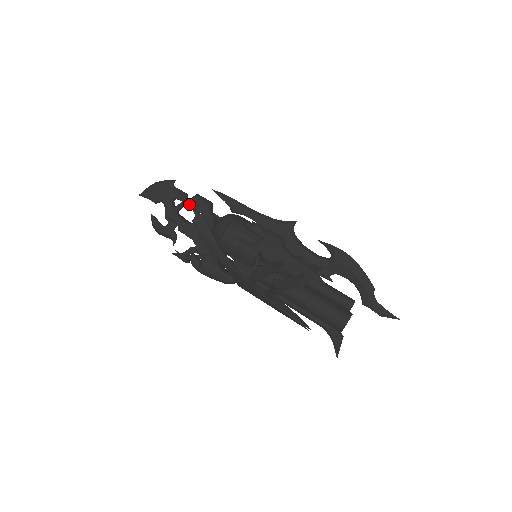
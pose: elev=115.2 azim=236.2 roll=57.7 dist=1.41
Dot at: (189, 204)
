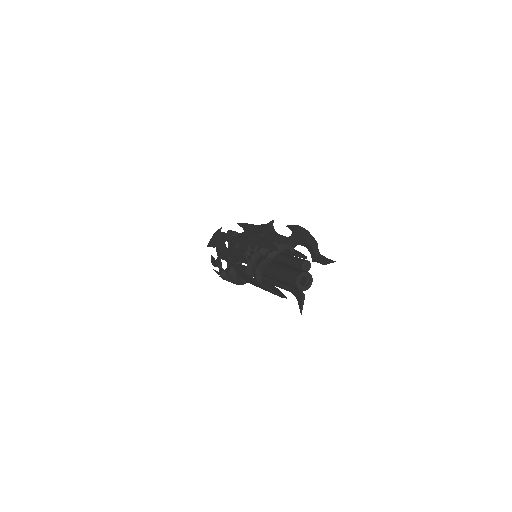
Dot at: (225, 238)
